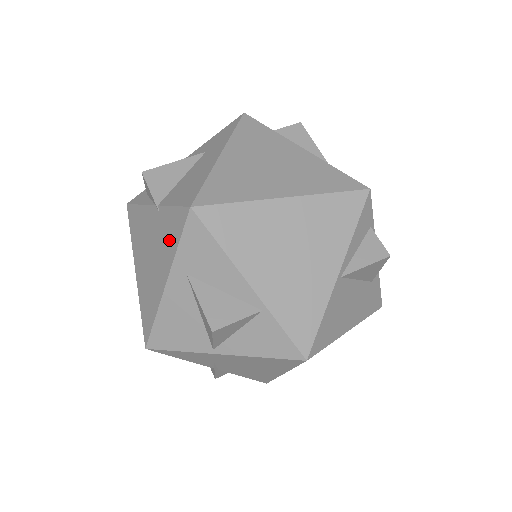
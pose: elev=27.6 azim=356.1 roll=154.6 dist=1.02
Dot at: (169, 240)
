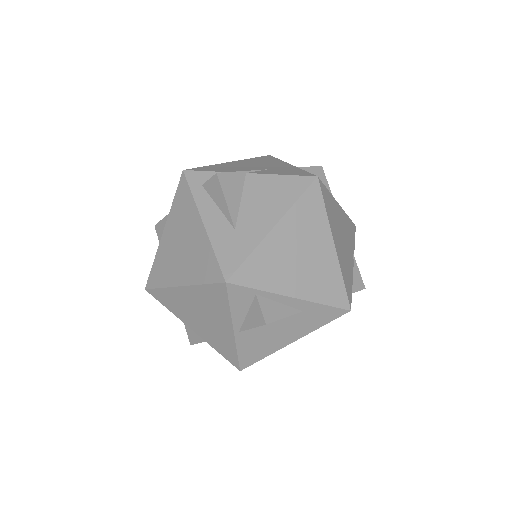
Dot at: occluded
